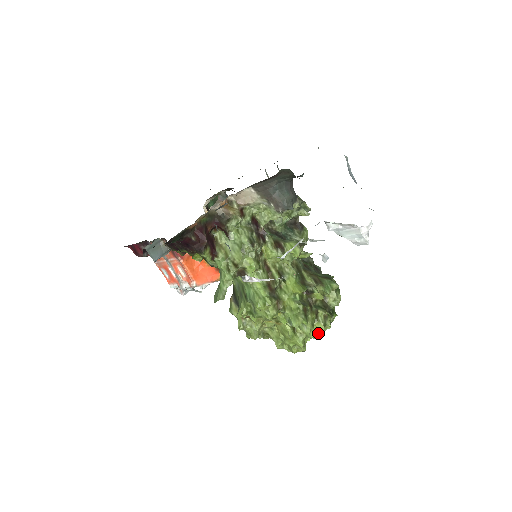
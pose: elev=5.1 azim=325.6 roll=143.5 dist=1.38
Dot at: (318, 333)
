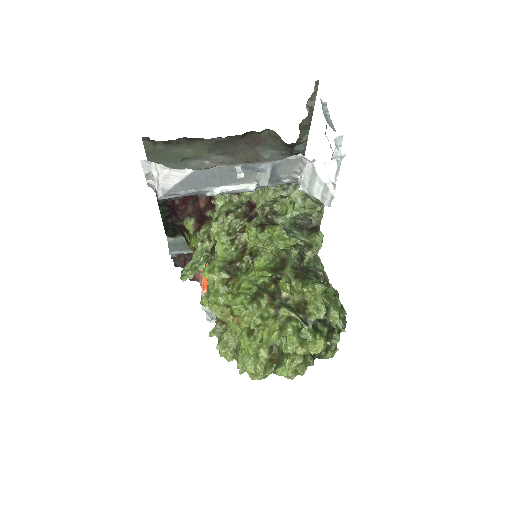
Dot at: (271, 335)
